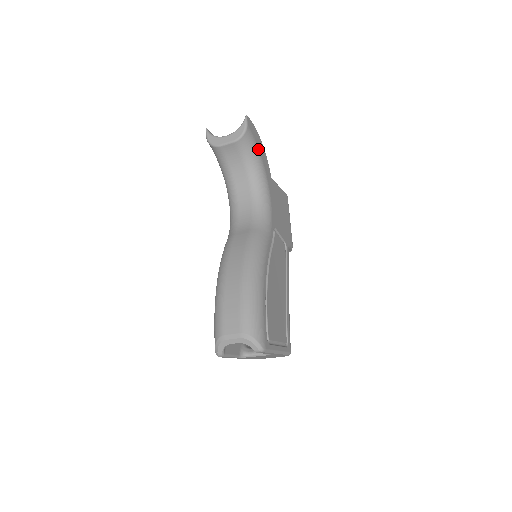
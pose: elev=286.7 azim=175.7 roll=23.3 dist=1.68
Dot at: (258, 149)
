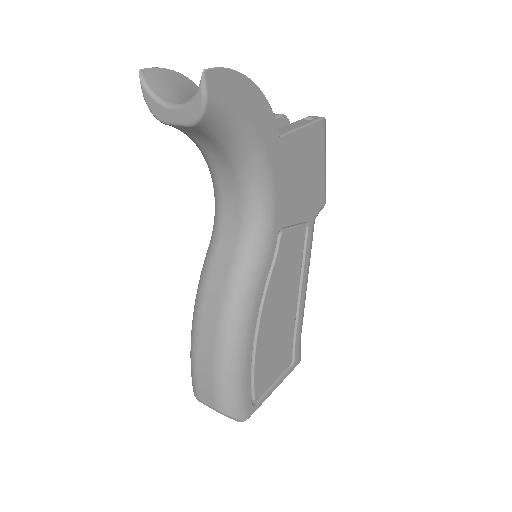
Dot at: (242, 116)
